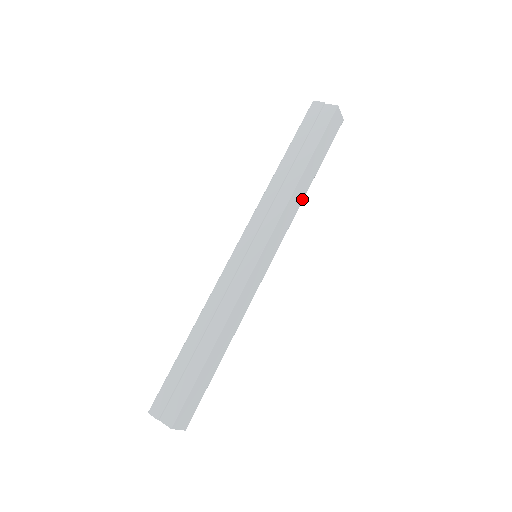
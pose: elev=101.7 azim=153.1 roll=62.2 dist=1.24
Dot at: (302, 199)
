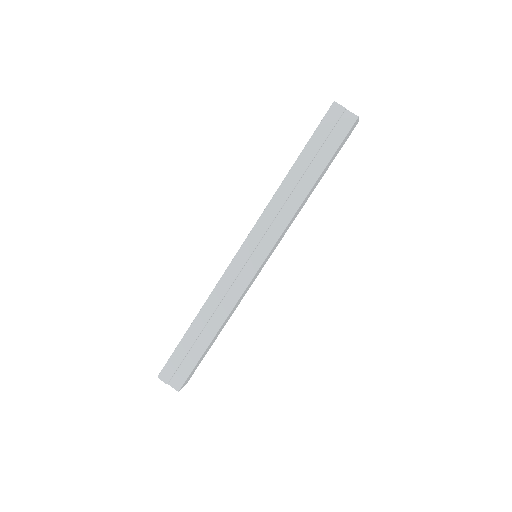
Dot at: (304, 204)
